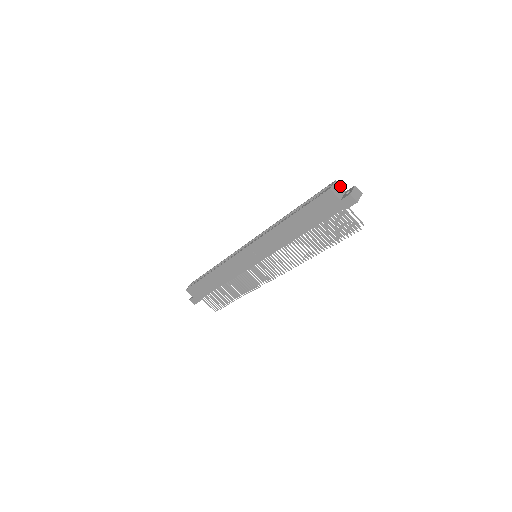
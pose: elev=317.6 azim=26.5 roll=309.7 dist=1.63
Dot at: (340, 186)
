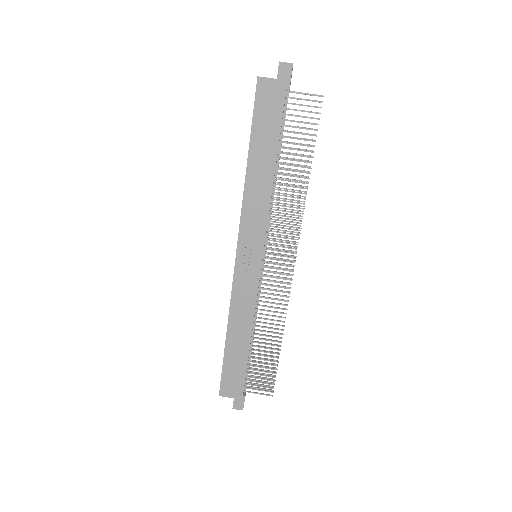
Dot at: occluded
